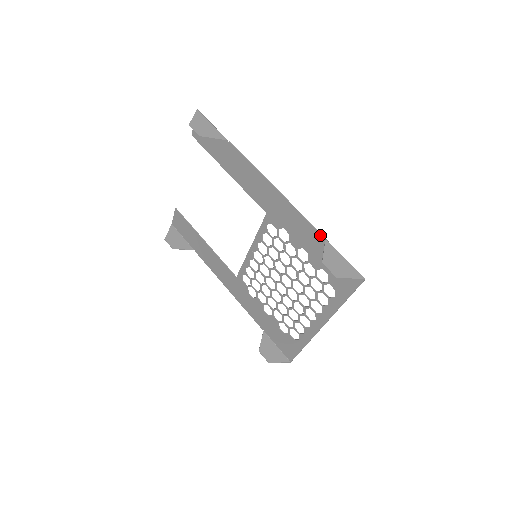
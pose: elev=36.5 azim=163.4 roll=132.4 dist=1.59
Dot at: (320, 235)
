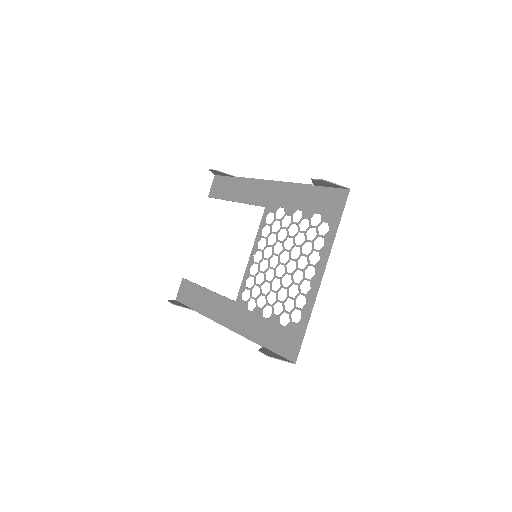
Dot at: (309, 186)
